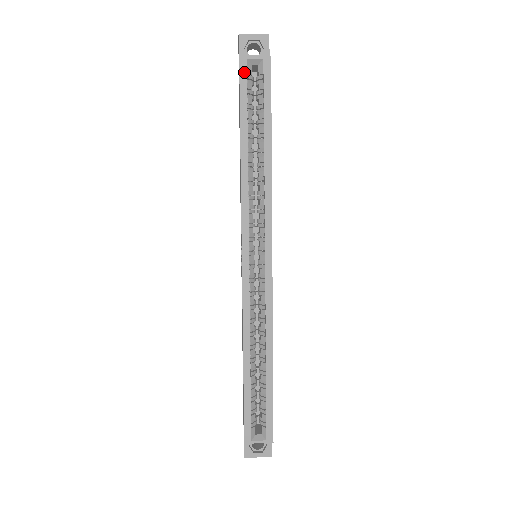
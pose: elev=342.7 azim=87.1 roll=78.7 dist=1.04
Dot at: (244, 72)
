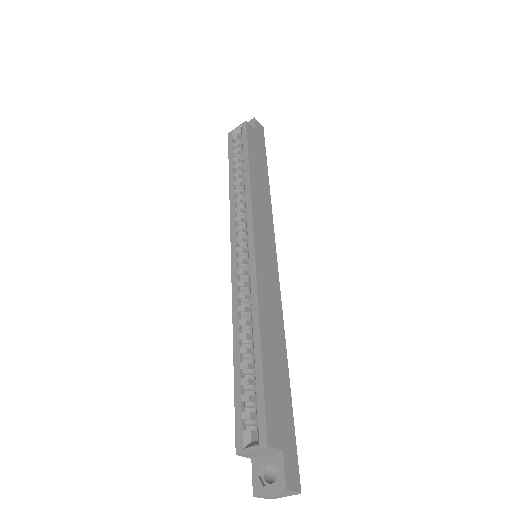
Dot at: (231, 139)
